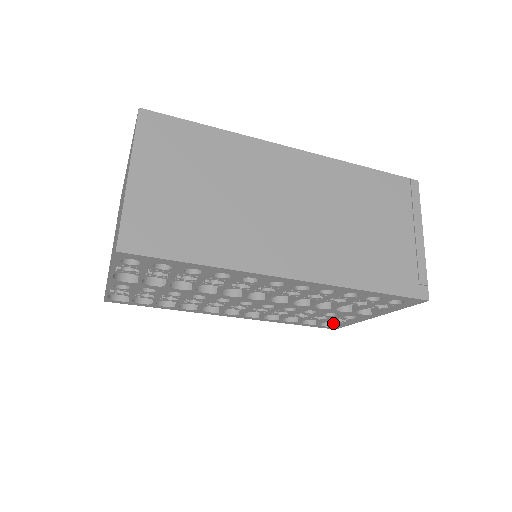
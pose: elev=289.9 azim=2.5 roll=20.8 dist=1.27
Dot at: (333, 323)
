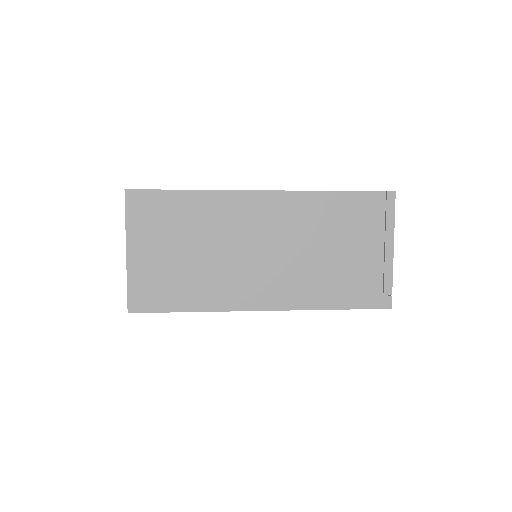
Dot at: occluded
